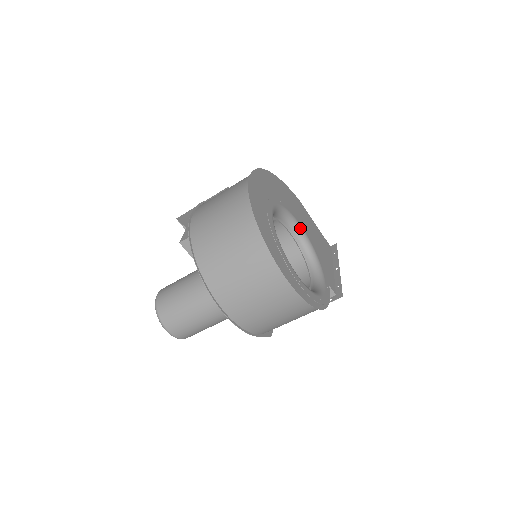
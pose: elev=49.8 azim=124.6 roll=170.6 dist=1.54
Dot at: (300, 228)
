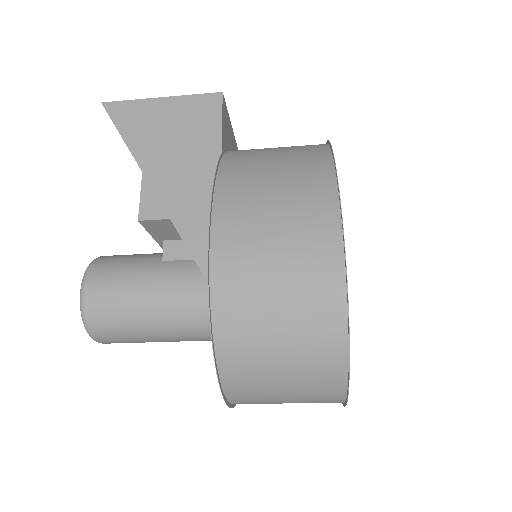
Dot at: occluded
